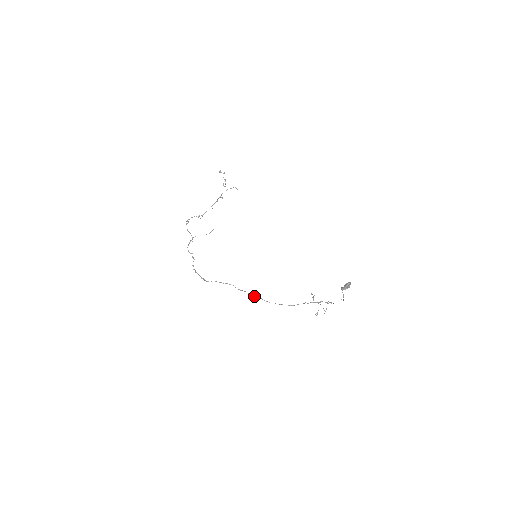
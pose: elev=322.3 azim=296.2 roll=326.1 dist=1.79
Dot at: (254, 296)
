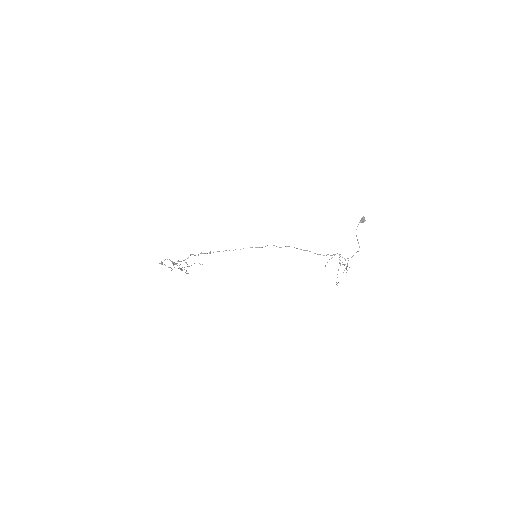
Dot at: (279, 247)
